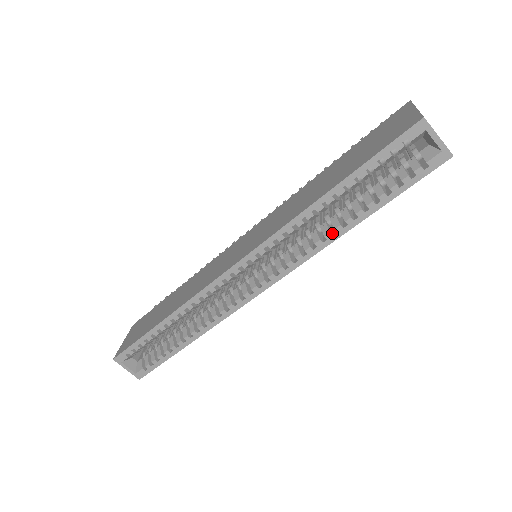
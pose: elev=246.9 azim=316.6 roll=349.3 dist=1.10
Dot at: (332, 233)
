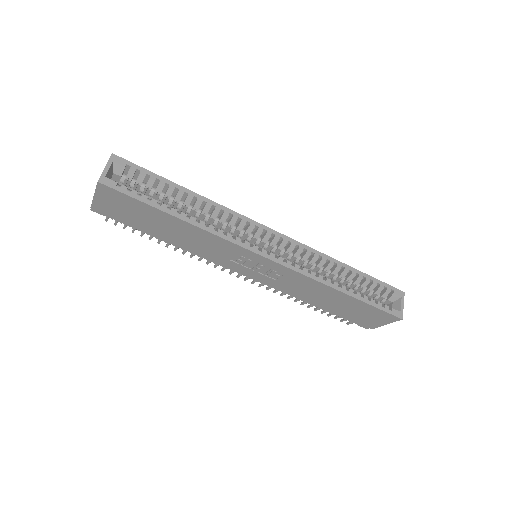
Dot at: (330, 283)
